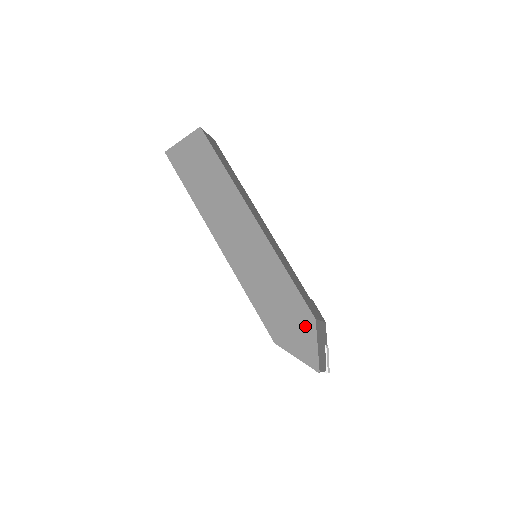
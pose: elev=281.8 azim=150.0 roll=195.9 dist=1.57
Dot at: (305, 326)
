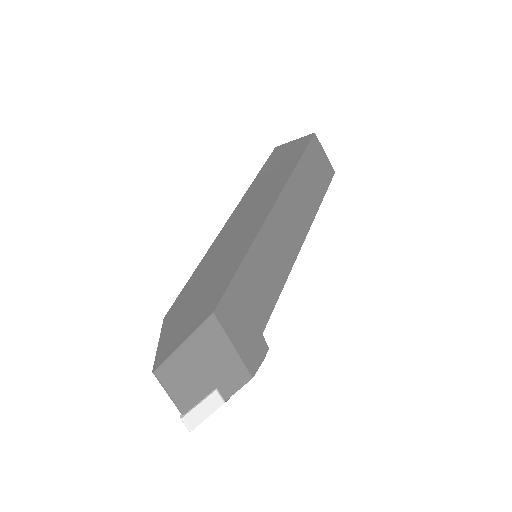
Dot at: (199, 314)
